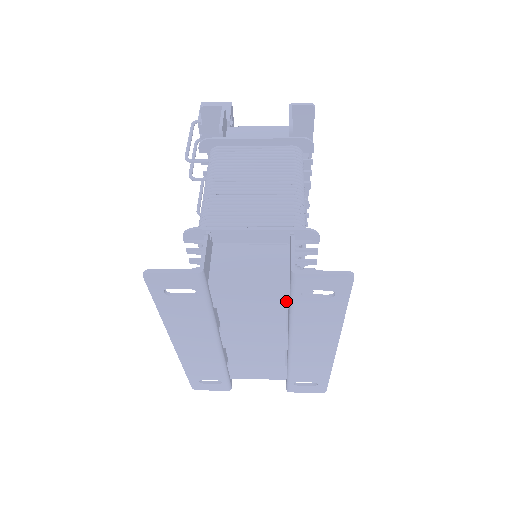
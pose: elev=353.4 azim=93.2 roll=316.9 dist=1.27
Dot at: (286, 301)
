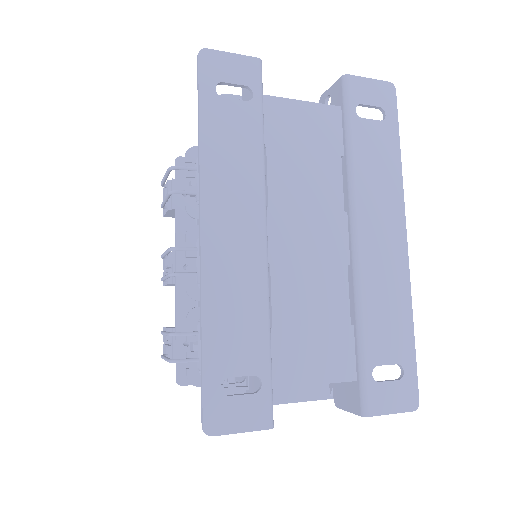
Dot at: (340, 140)
